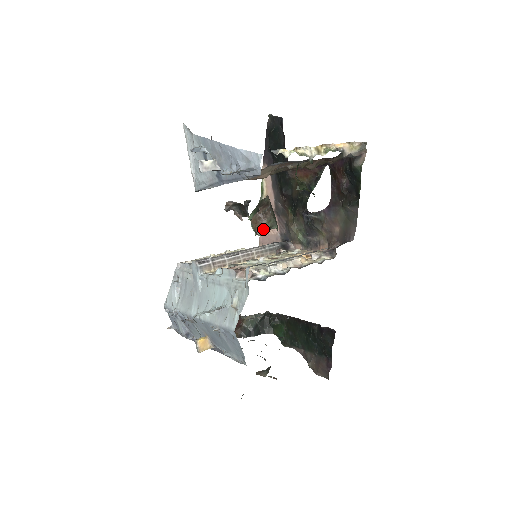
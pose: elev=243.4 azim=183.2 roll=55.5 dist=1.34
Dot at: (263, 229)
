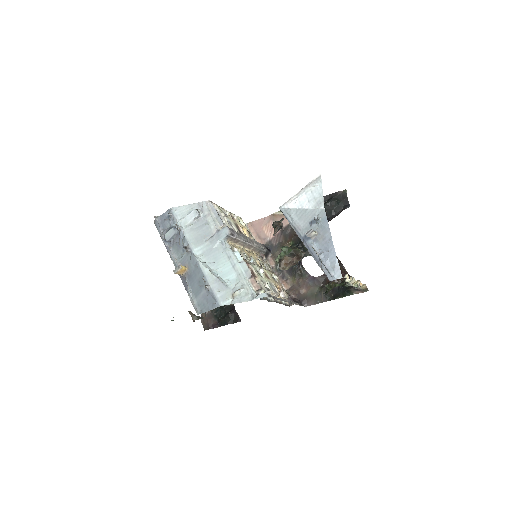
Dot at: (285, 268)
